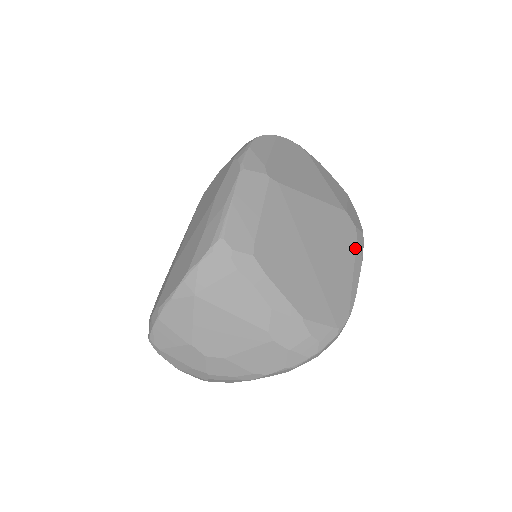
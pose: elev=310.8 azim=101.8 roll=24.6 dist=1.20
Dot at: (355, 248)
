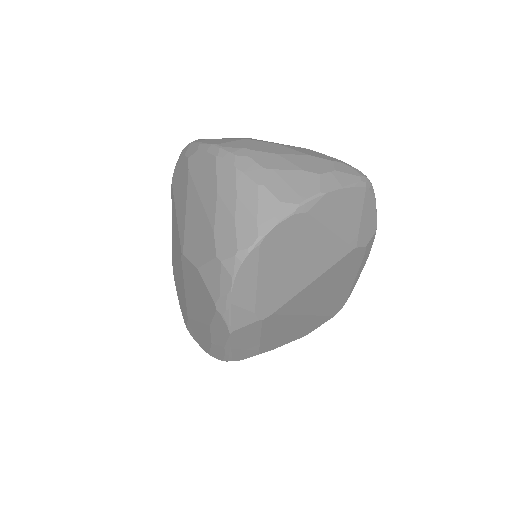
Dot at: (361, 262)
